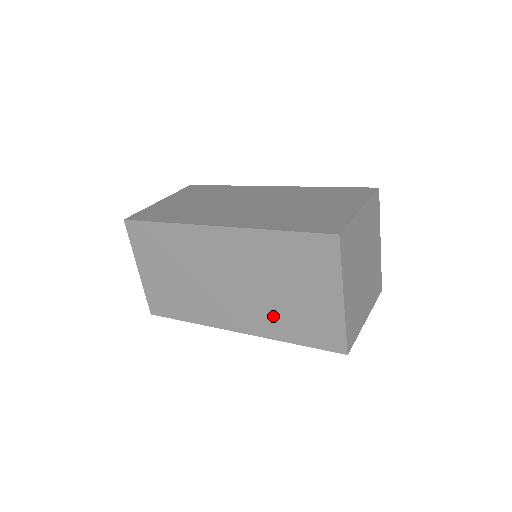
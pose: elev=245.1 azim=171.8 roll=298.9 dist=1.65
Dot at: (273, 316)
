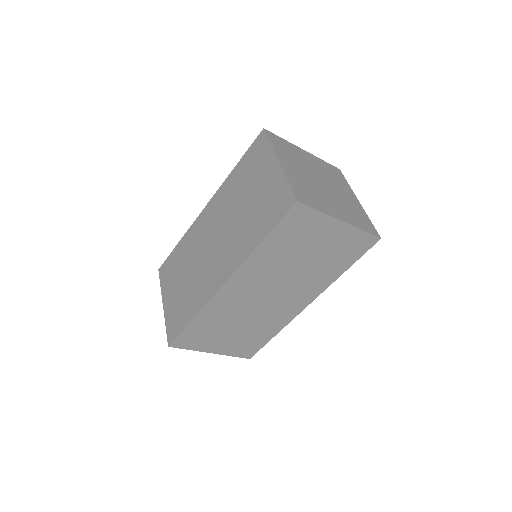
Dot at: (317, 276)
